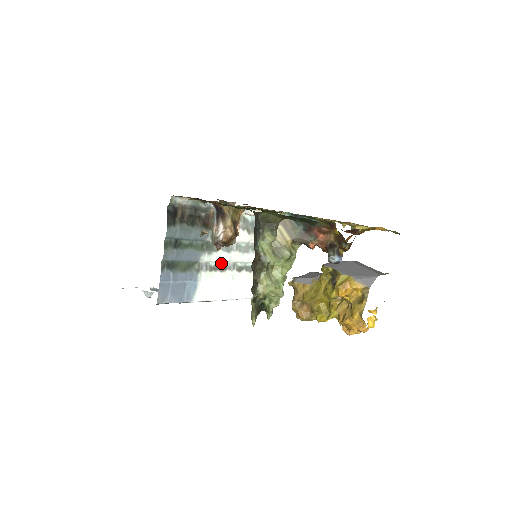
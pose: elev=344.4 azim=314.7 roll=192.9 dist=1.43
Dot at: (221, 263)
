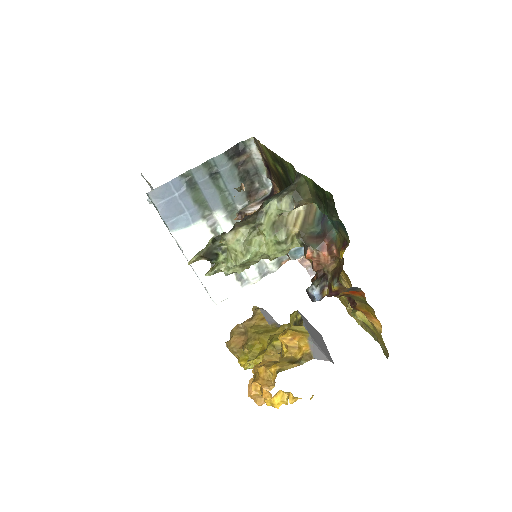
Dot at: occluded
